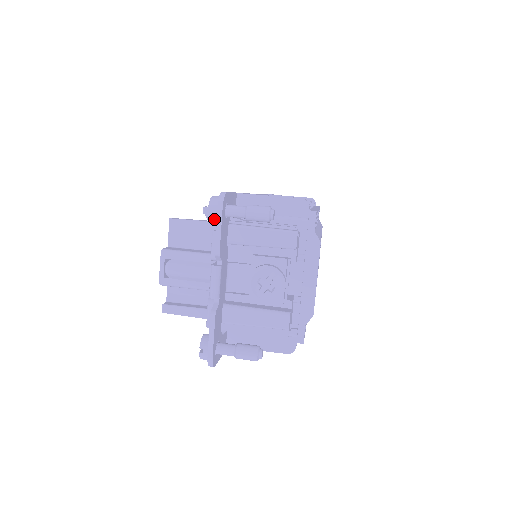
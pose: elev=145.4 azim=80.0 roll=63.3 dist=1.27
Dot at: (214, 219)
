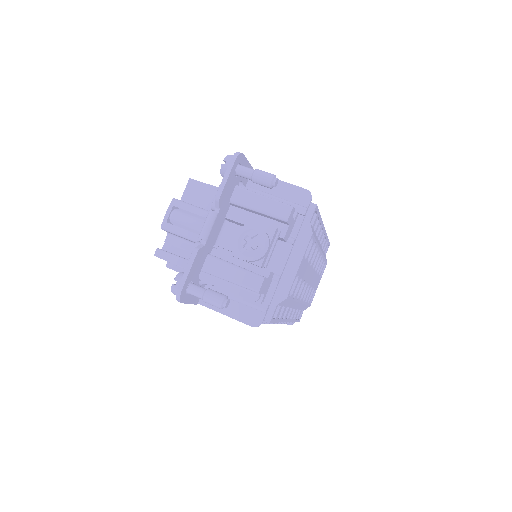
Dot at: (225, 171)
